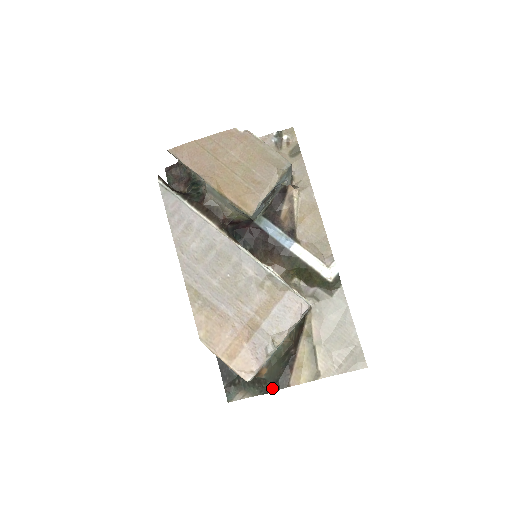
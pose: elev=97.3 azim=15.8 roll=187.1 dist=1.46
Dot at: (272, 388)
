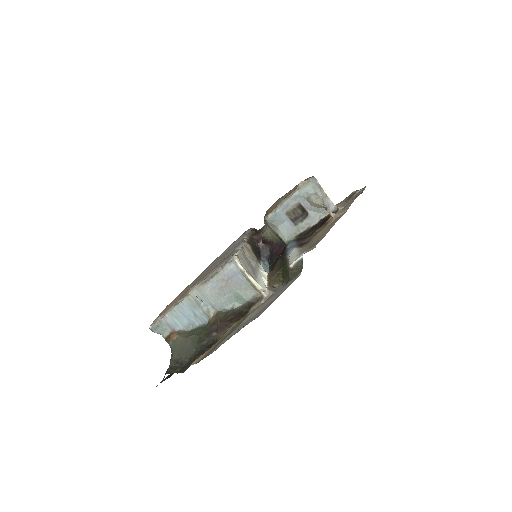
Dot at: (173, 368)
